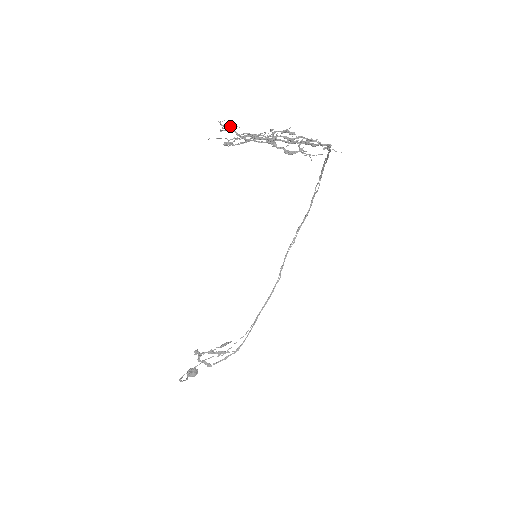
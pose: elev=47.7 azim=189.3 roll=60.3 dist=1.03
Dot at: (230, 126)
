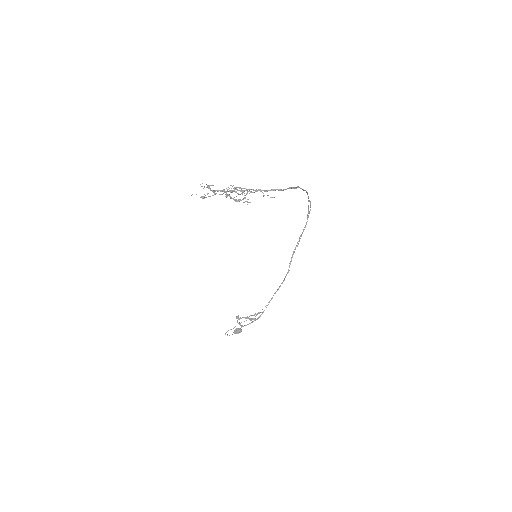
Dot at: (208, 185)
